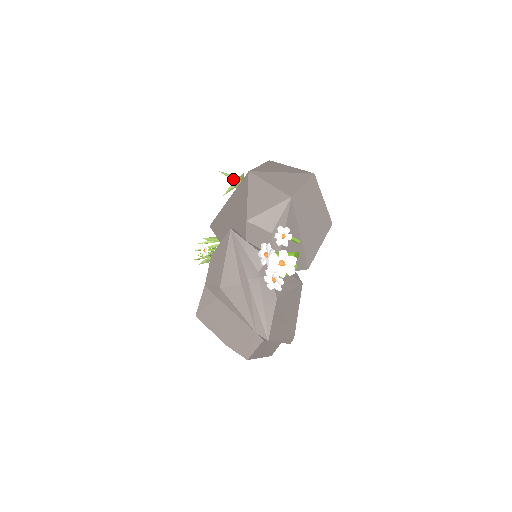
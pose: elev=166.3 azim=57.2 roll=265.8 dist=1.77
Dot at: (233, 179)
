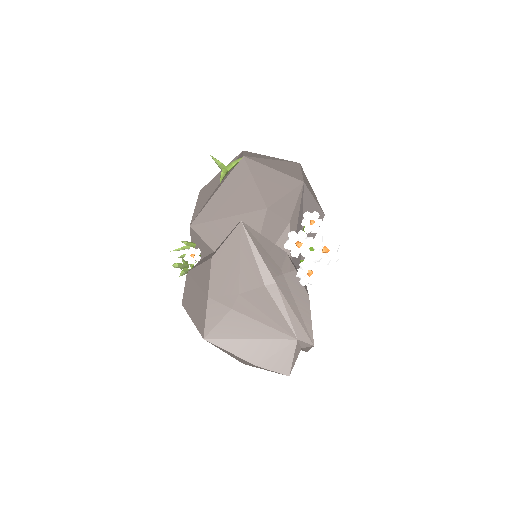
Dot at: (220, 166)
